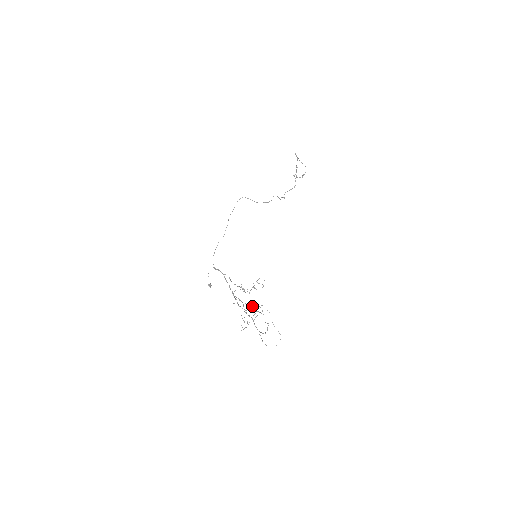
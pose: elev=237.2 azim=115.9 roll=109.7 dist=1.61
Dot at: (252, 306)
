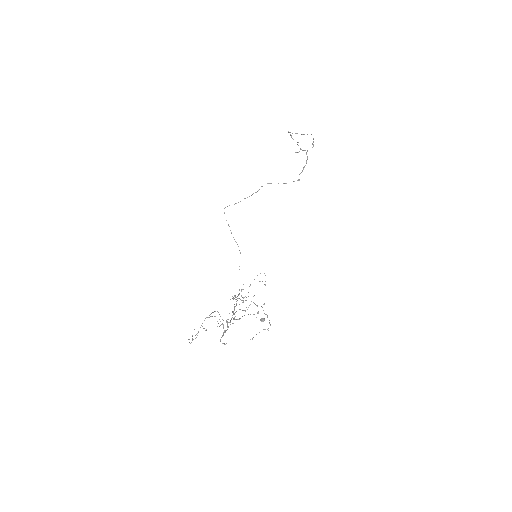
Dot at: (243, 310)
